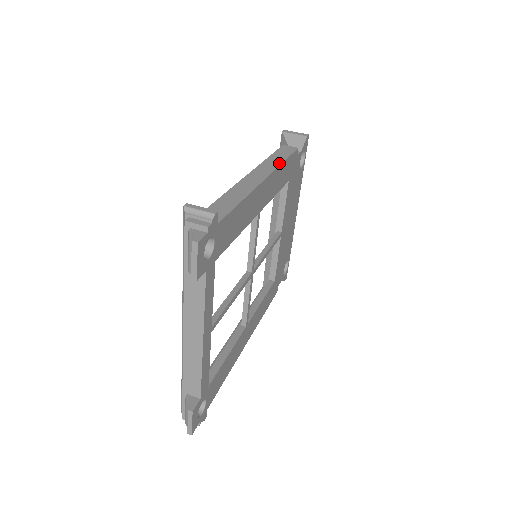
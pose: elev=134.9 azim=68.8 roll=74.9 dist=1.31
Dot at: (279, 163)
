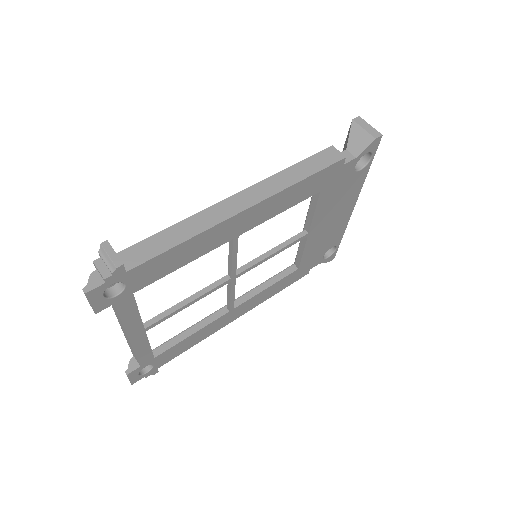
Dot at: (290, 184)
